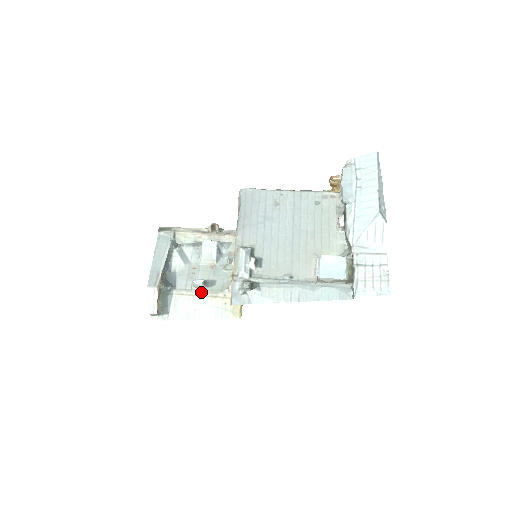
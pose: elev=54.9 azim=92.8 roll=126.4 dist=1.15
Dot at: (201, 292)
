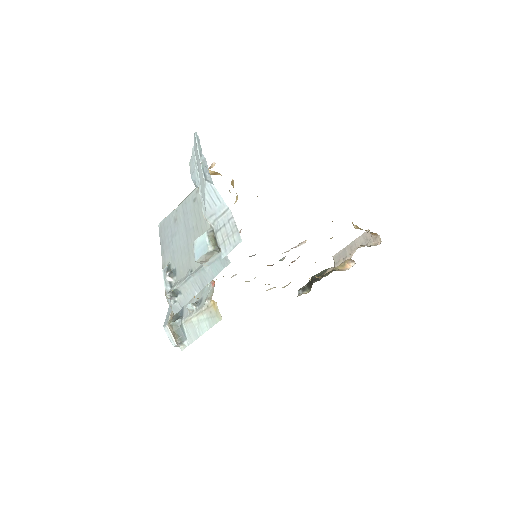
Dot at: (195, 312)
